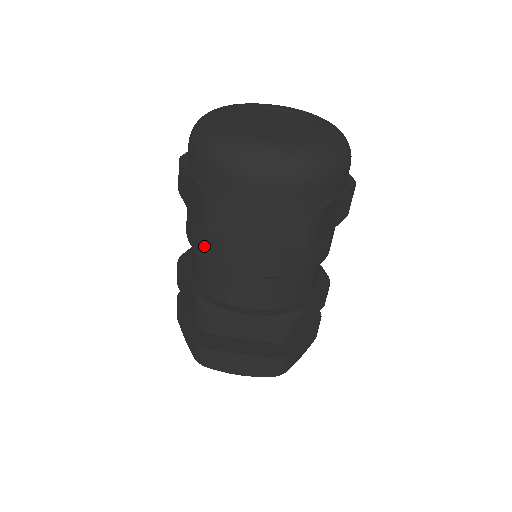
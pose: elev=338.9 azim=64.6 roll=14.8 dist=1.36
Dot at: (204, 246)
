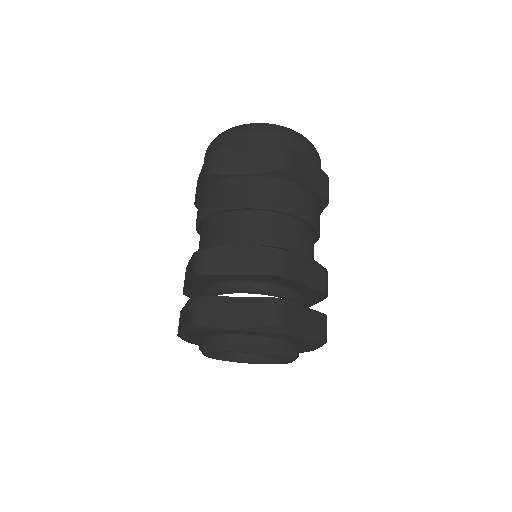
Dot at: (206, 203)
